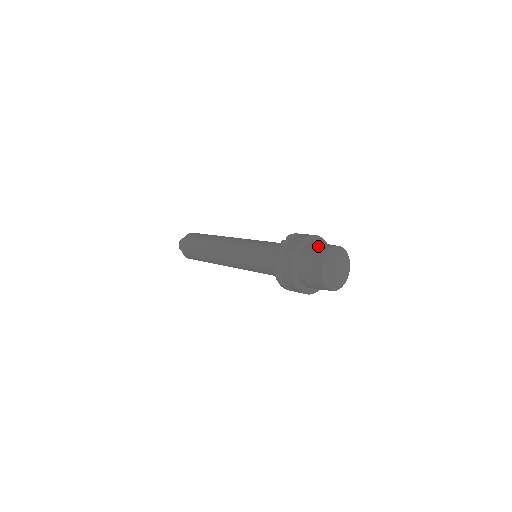
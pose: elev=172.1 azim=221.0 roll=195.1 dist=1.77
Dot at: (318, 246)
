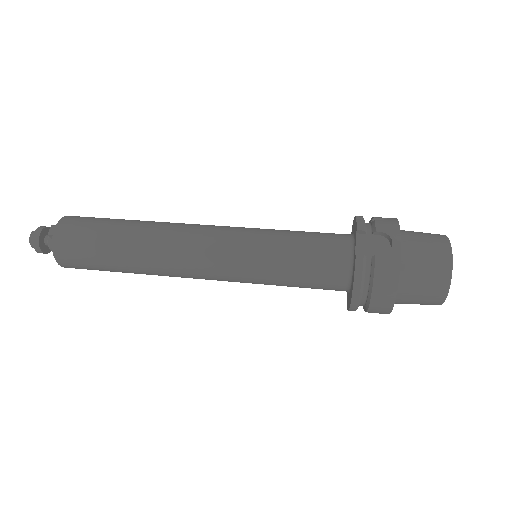
Dot at: (421, 232)
